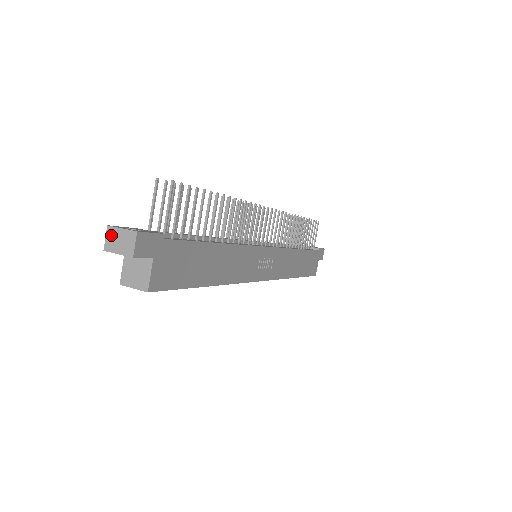
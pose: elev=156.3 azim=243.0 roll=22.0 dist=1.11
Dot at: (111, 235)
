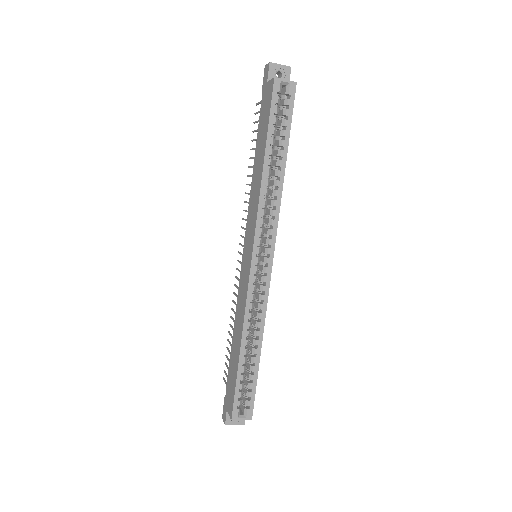
Dot at: occluded
